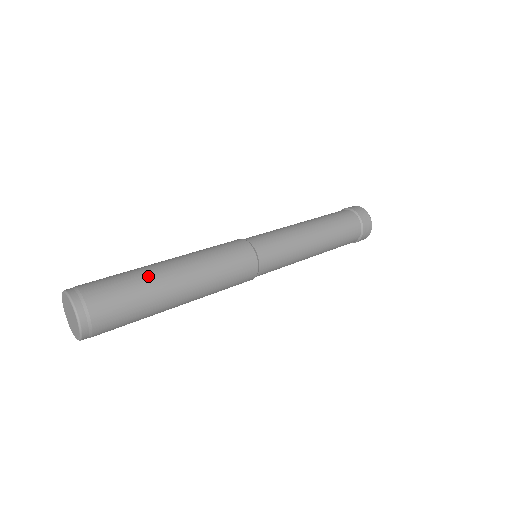
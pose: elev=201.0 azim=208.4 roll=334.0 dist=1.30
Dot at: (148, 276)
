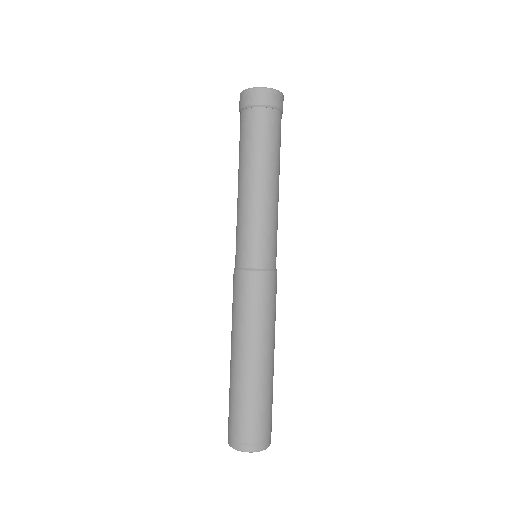
Dot at: (271, 383)
